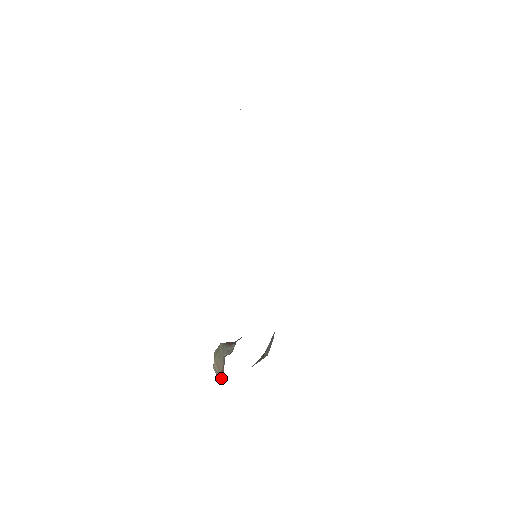
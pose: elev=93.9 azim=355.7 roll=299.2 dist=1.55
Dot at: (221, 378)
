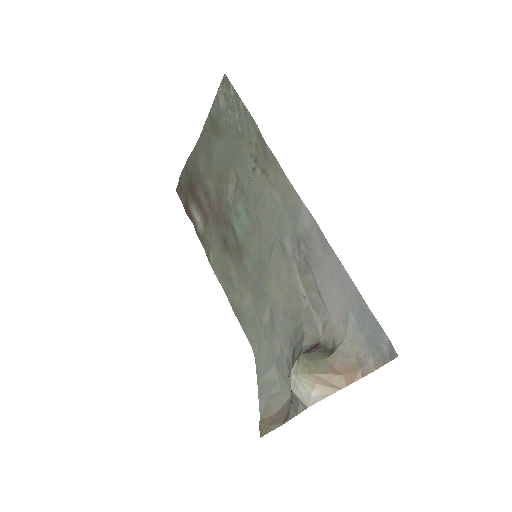
Dot at: (345, 386)
